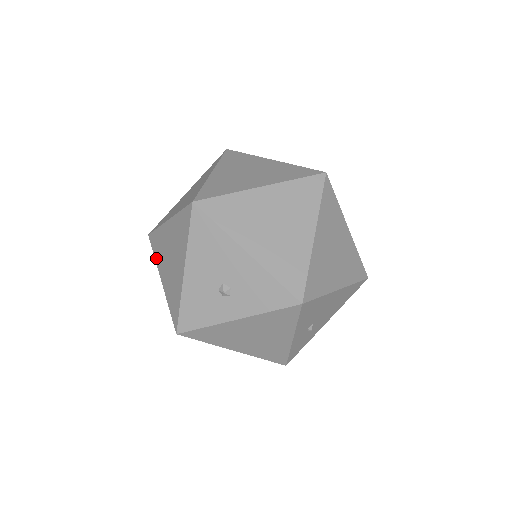
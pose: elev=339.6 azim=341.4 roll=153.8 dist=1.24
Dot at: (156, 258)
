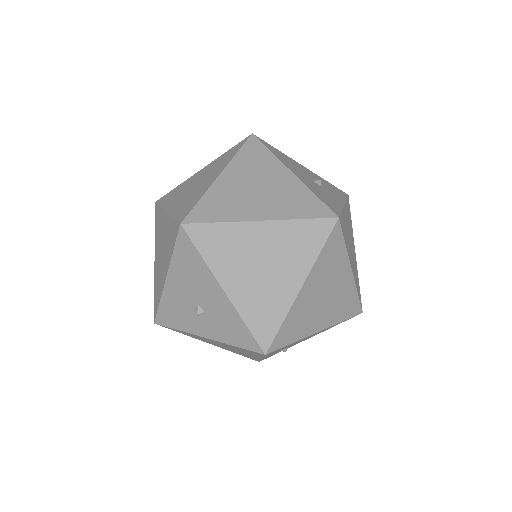
Dot at: (155, 234)
